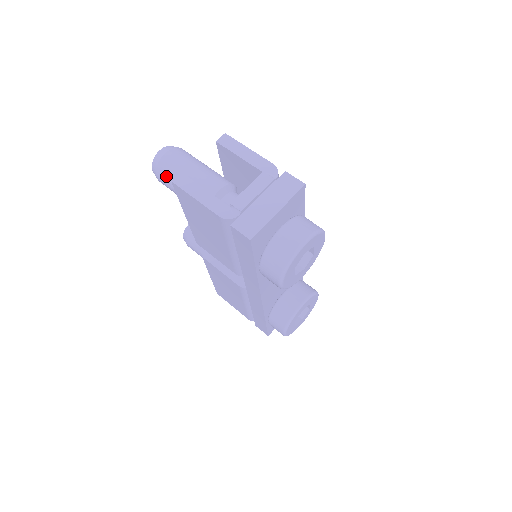
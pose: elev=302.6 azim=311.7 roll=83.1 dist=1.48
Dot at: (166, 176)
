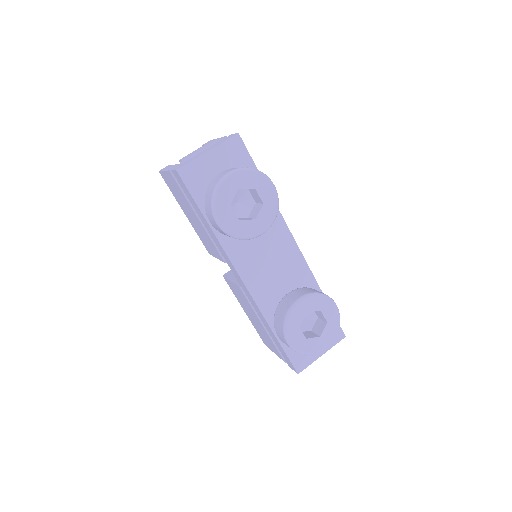
Dot at: occluded
